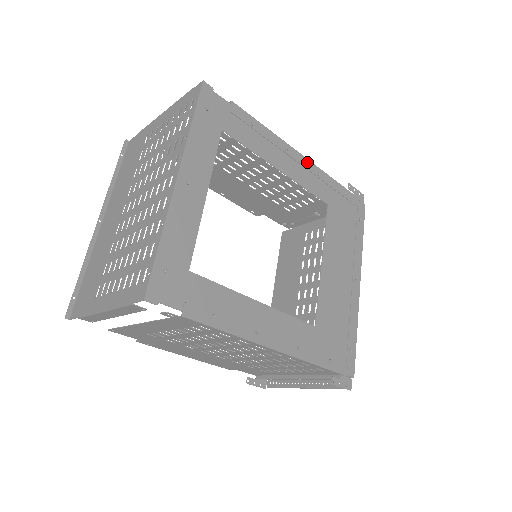
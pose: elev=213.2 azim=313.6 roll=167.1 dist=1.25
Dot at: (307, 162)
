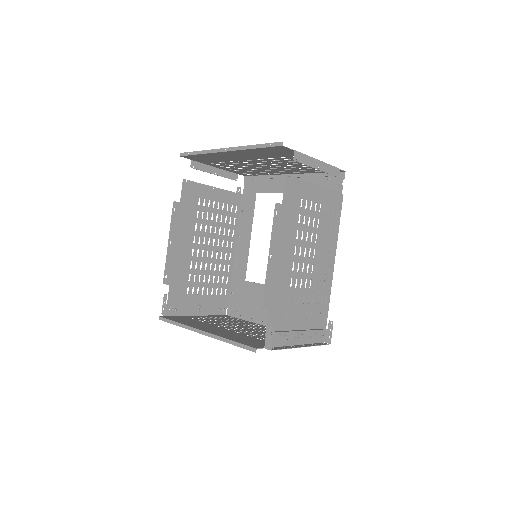
Dot at: (236, 255)
